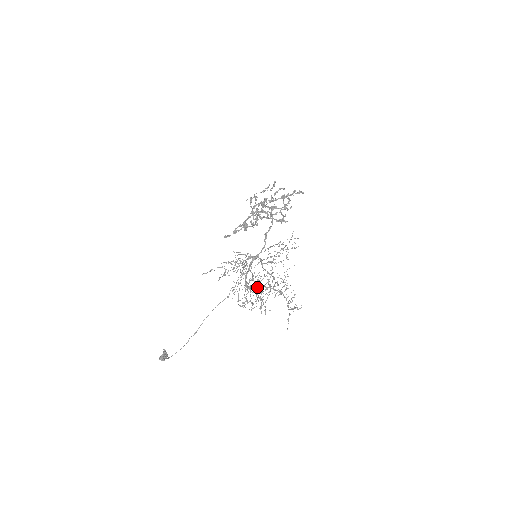
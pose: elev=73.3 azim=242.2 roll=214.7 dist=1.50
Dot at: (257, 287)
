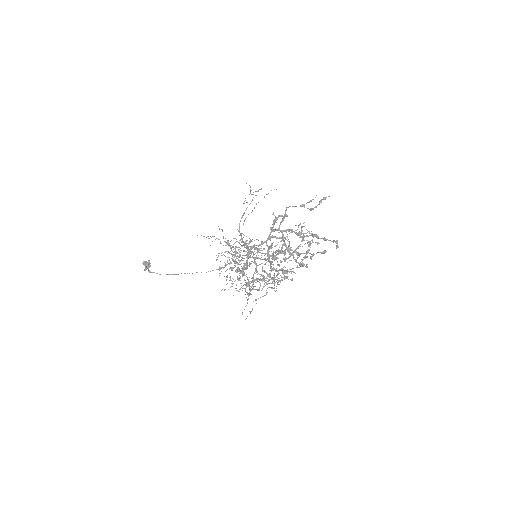
Dot at: (248, 265)
